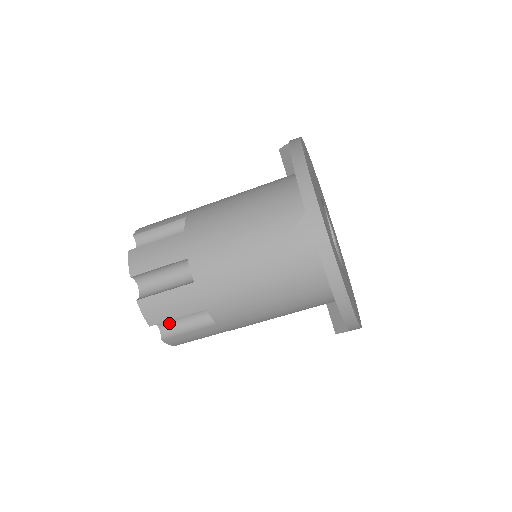
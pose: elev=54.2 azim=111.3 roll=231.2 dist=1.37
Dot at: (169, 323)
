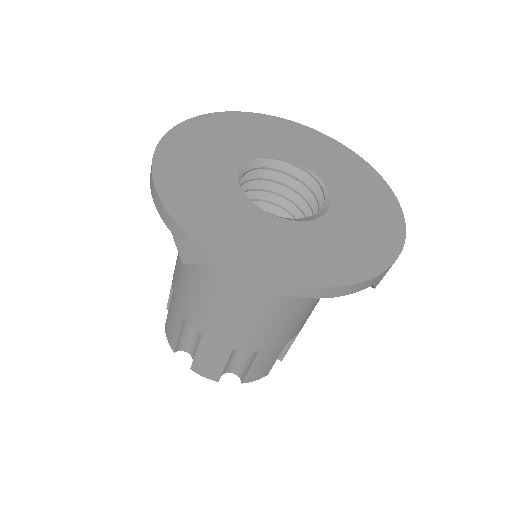
Dot at: (235, 367)
